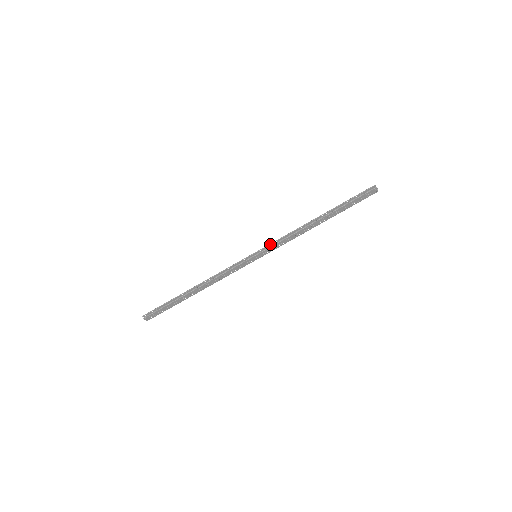
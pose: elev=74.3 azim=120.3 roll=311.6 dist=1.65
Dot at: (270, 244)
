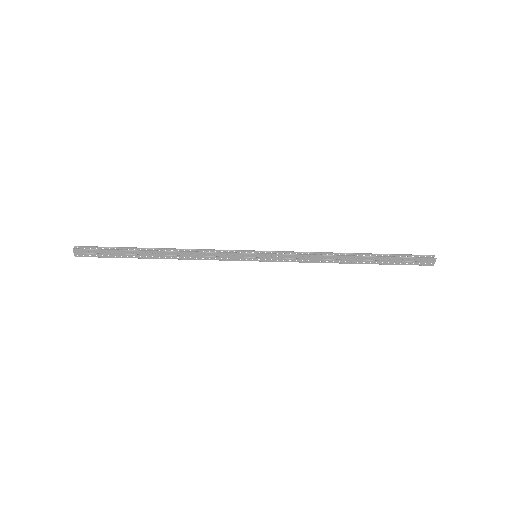
Dot at: (281, 251)
